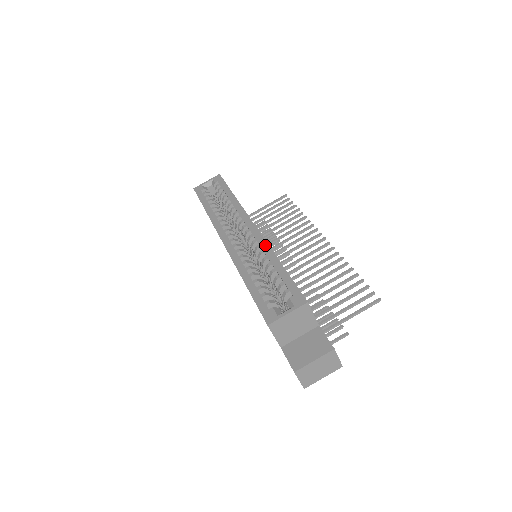
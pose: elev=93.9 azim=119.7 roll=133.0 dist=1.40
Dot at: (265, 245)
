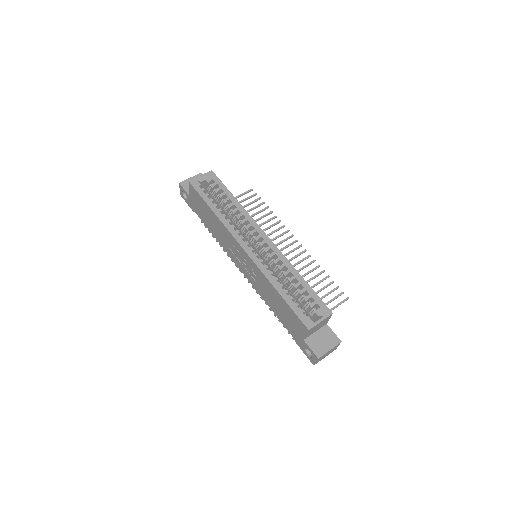
Dot at: (284, 259)
